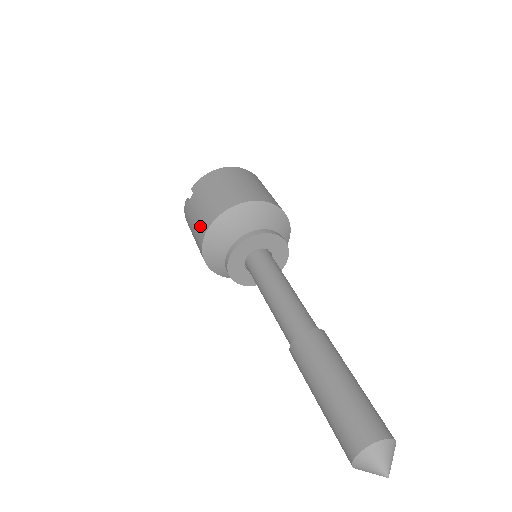
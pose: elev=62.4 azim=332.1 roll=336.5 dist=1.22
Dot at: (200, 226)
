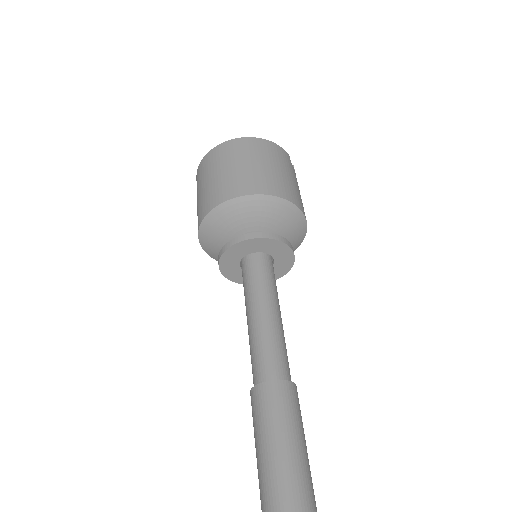
Dot at: occluded
